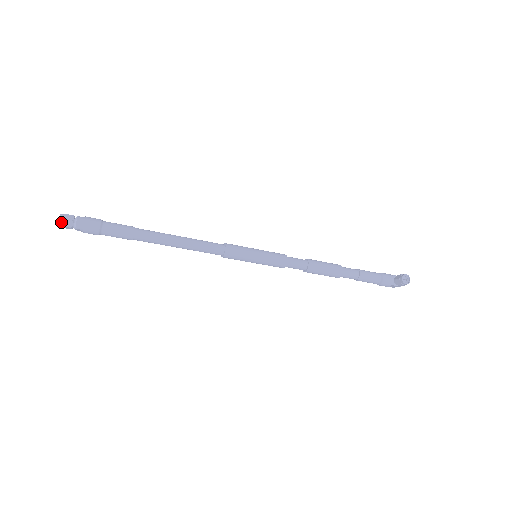
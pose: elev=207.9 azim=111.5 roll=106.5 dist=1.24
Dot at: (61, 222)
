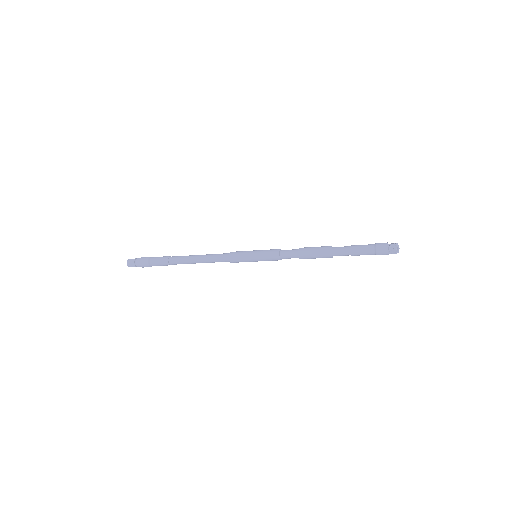
Dot at: (129, 265)
